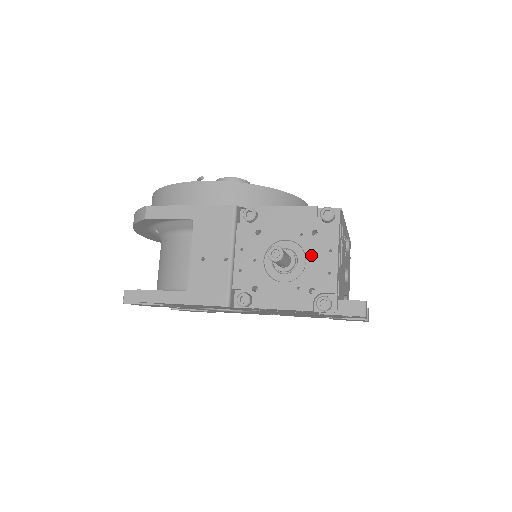
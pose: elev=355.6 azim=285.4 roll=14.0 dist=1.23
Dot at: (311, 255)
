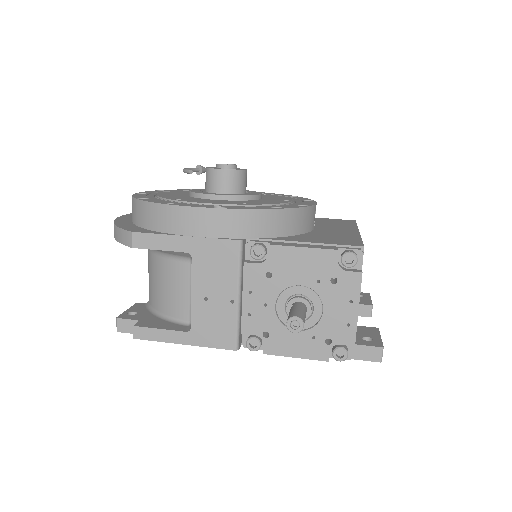
Dot at: (329, 305)
